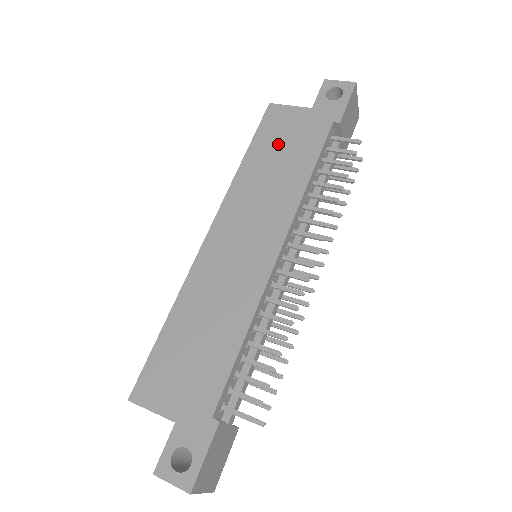
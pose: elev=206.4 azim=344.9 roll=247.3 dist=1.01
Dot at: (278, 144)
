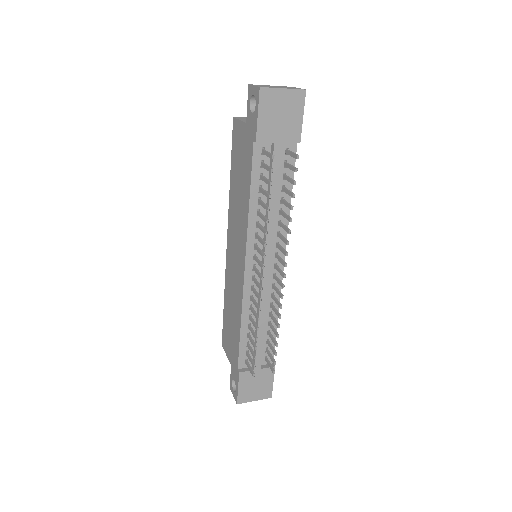
Dot at: (238, 165)
